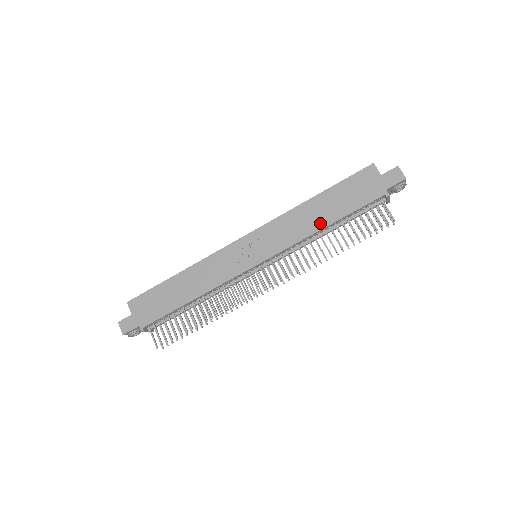
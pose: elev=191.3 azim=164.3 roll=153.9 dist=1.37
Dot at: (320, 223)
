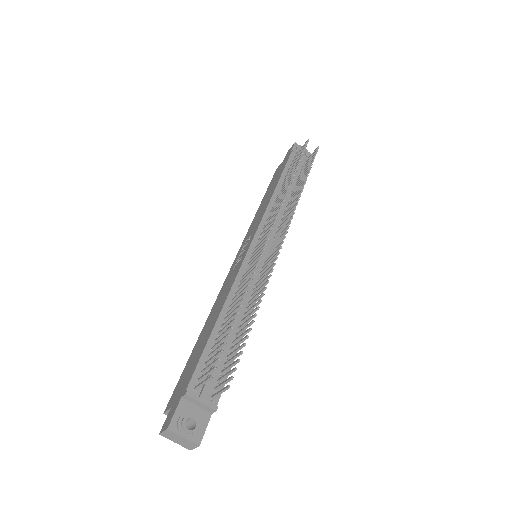
Dot at: (271, 194)
